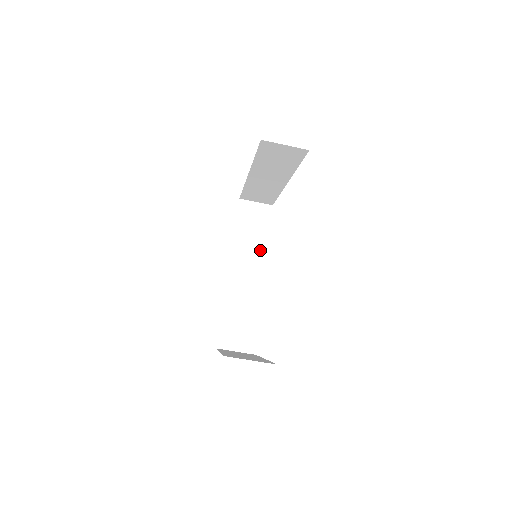
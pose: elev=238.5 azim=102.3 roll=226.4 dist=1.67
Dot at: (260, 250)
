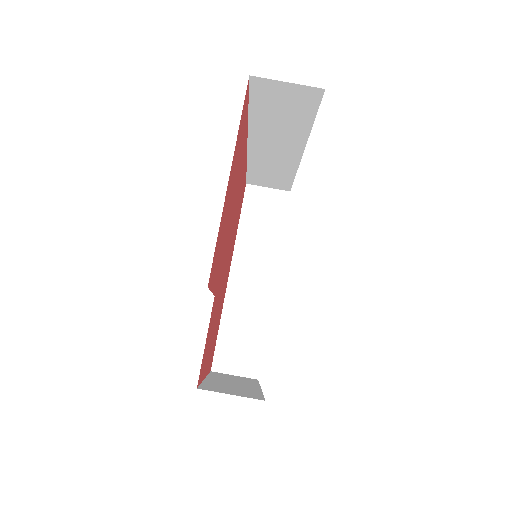
Dot at: (252, 386)
